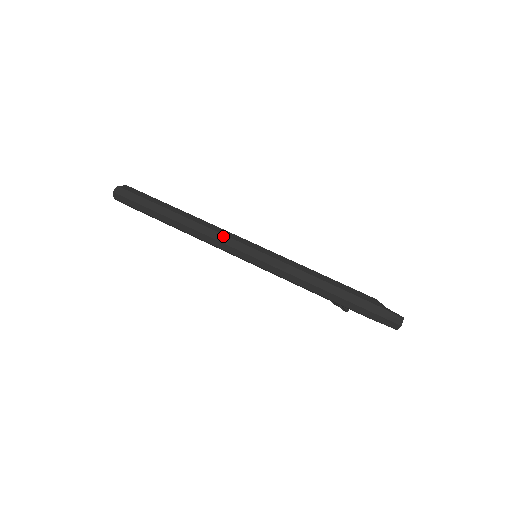
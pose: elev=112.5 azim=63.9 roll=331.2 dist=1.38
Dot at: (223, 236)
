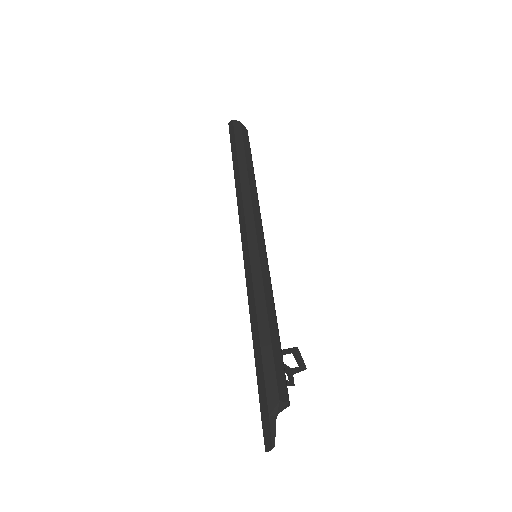
Dot at: (243, 216)
